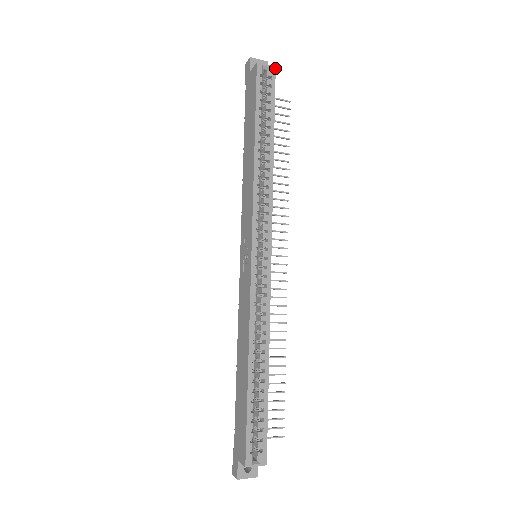
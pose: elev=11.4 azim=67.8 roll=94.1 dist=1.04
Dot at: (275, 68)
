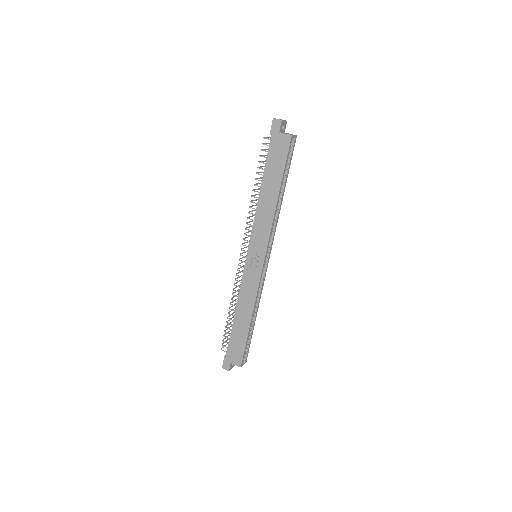
Dot at: occluded
